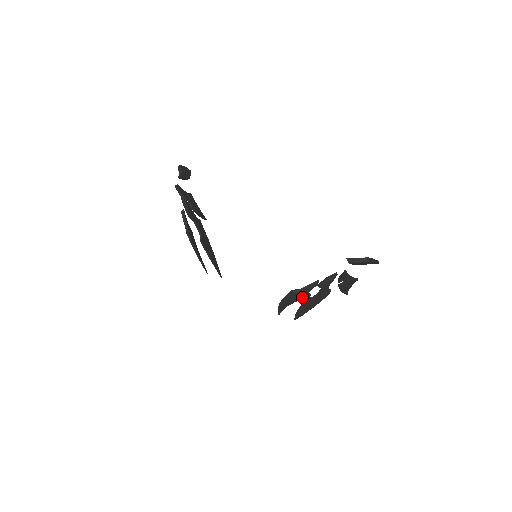
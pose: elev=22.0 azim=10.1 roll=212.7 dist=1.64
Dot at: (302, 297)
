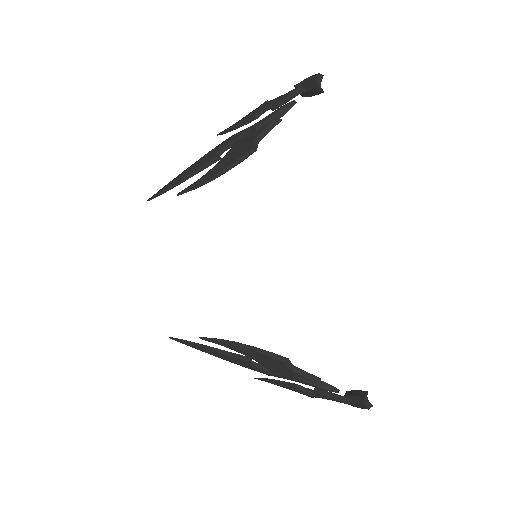
Dot at: (271, 367)
